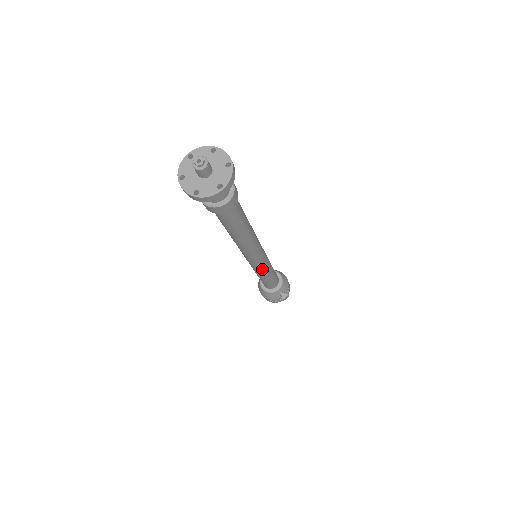
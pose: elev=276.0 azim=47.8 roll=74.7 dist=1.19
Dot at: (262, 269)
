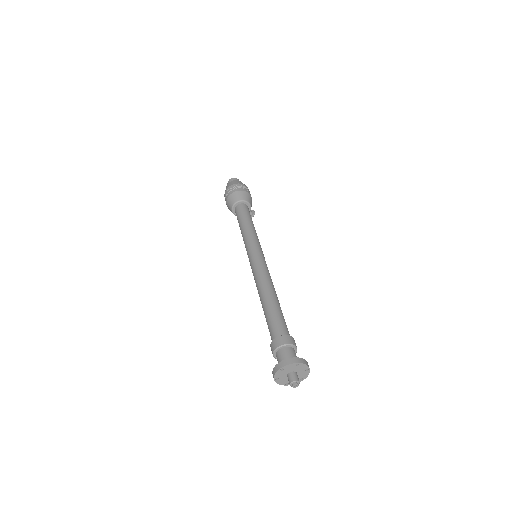
Dot at: occluded
